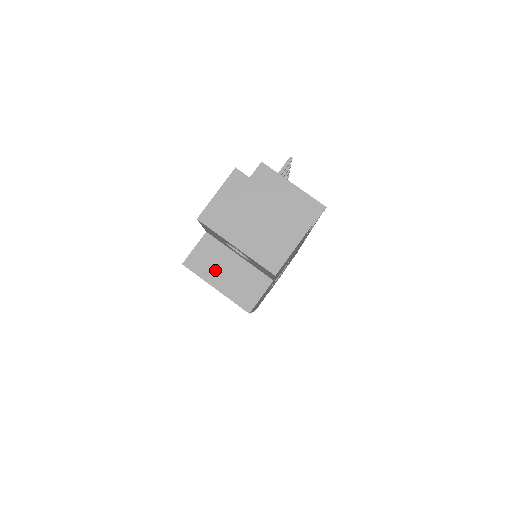
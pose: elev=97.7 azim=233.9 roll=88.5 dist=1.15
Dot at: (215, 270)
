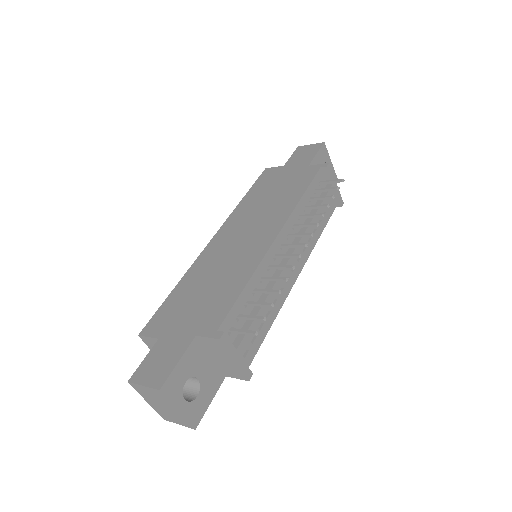
Dot at: occluded
